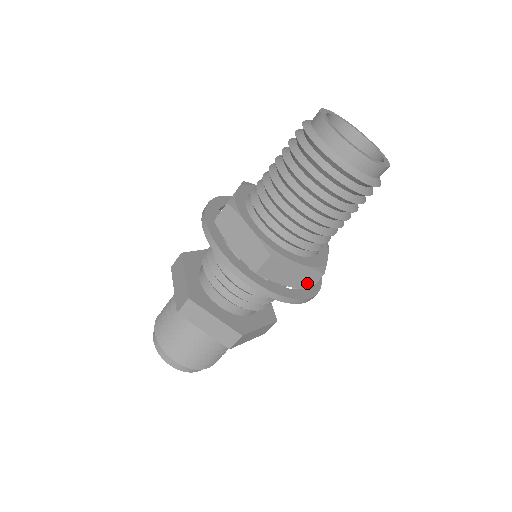
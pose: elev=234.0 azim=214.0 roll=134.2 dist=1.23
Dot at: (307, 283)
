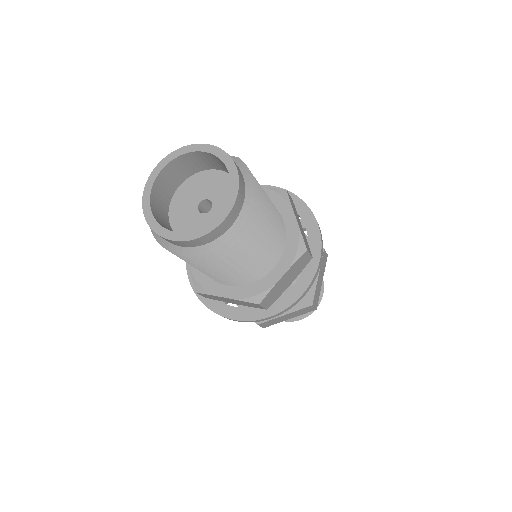
Dot at: (305, 262)
